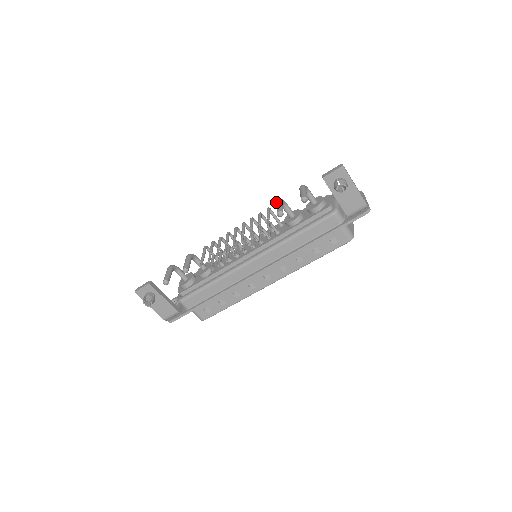
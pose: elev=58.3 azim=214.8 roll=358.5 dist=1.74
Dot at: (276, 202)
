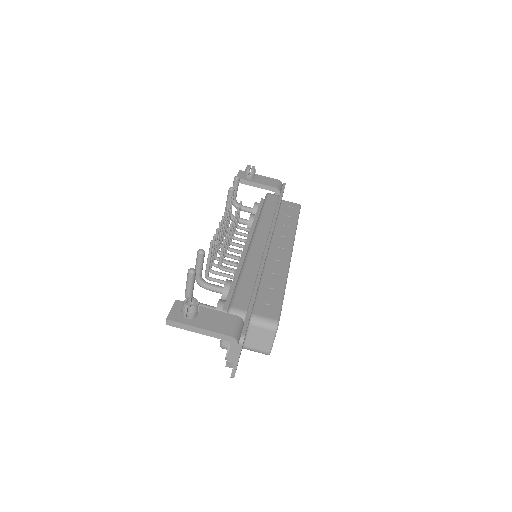
Dot at: (225, 209)
